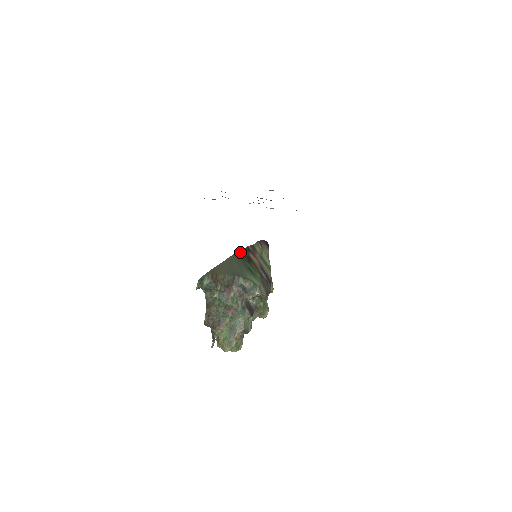
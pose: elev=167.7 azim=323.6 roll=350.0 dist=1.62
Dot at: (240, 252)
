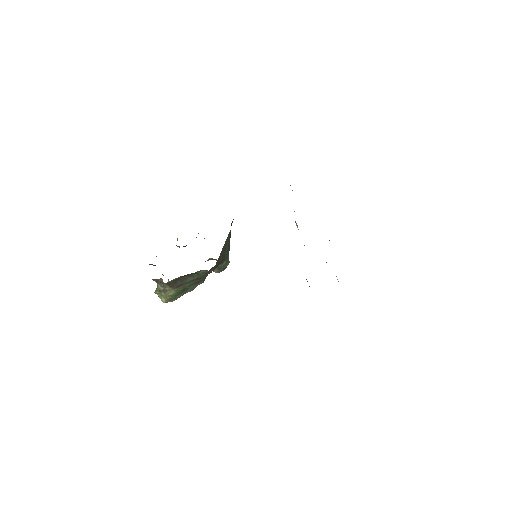
Dot at: occluded
